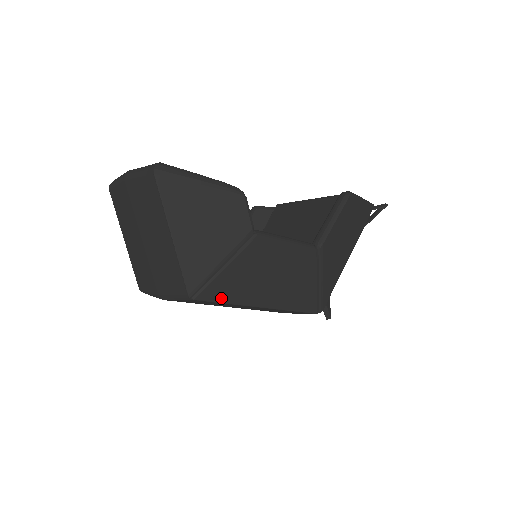
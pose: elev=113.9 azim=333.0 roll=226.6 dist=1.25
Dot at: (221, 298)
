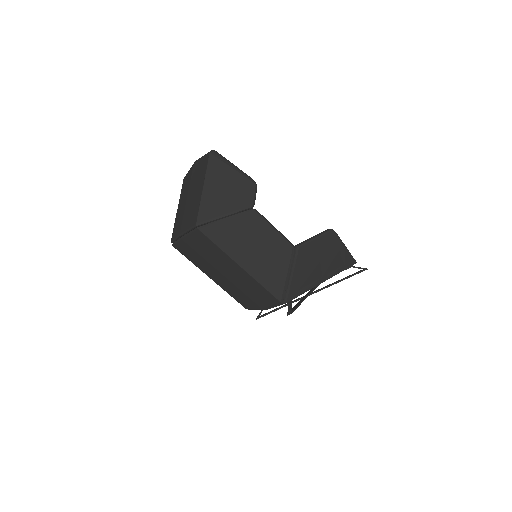
Dot at: (216, 240)
